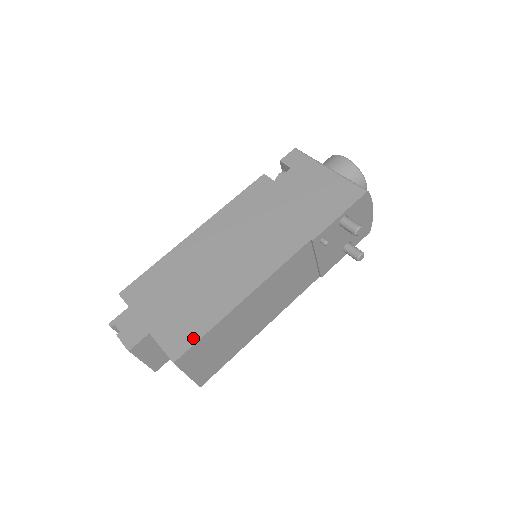
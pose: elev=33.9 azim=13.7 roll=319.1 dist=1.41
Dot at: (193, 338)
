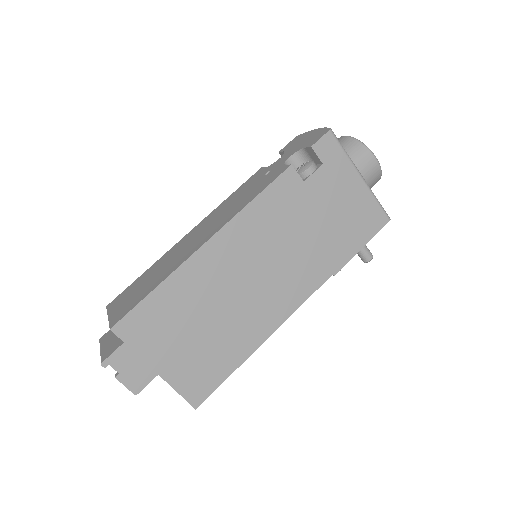
Dot at: (215, 383)
